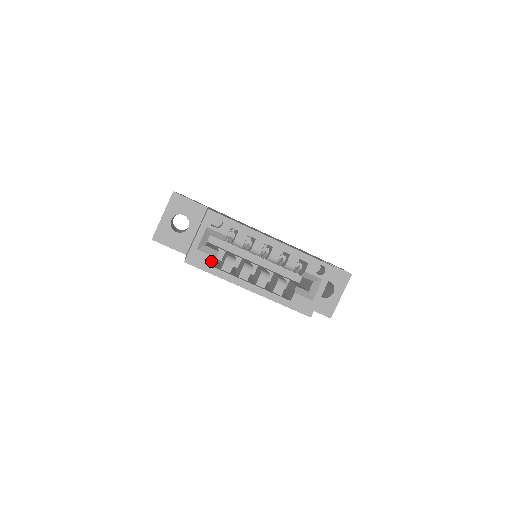
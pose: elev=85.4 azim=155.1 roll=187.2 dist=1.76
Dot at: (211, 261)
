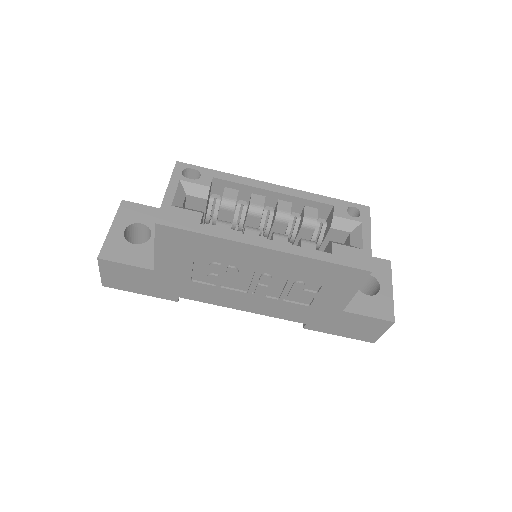
Dot at: (196, 218)
